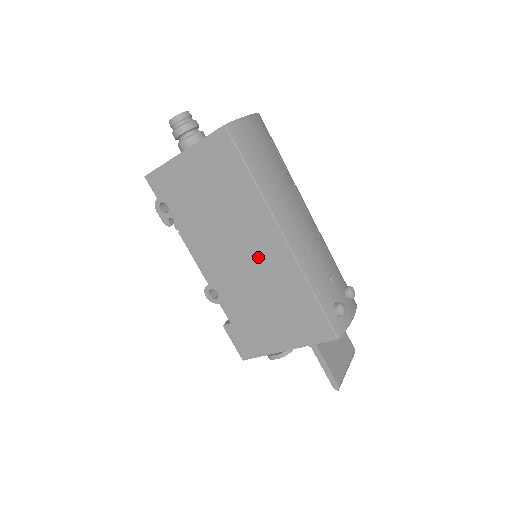
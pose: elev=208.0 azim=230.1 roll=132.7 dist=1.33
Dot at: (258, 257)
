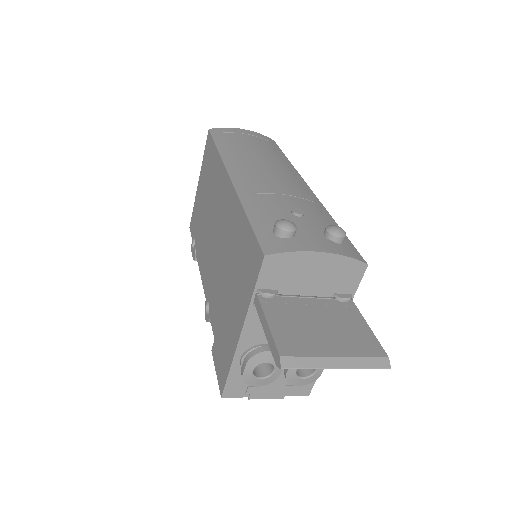
Dot at: (221, 222)
